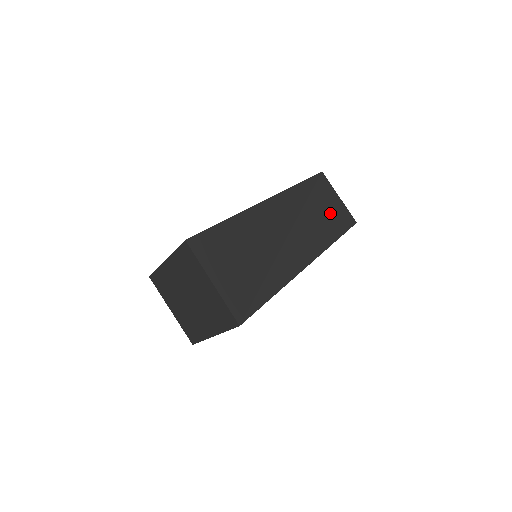
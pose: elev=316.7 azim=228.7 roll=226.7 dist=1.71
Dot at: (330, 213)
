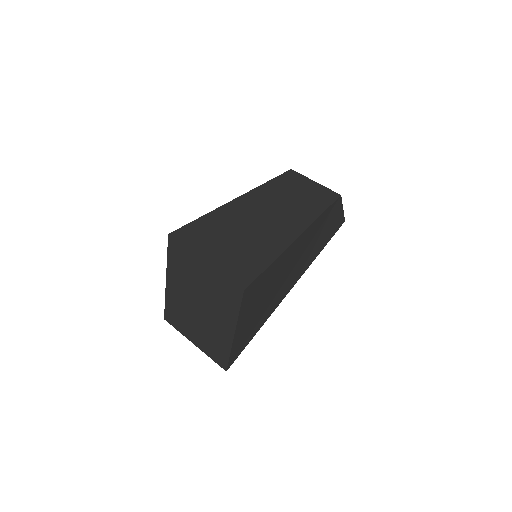
Dot at: (310, 194)
